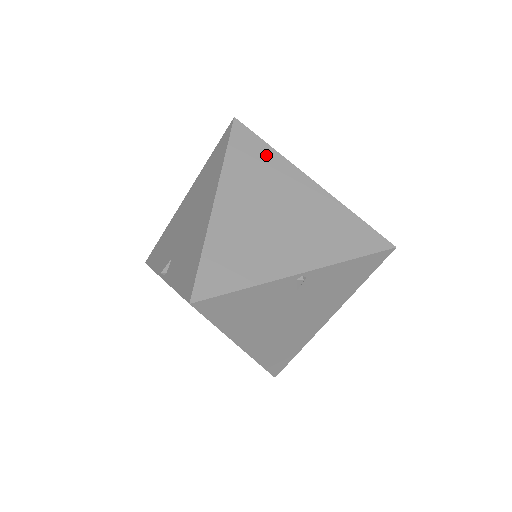
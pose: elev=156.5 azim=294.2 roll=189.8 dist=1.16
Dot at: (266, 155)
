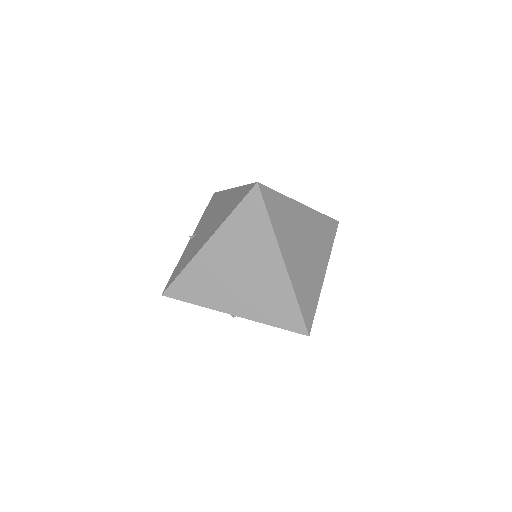
Dot at: (262, 226)
